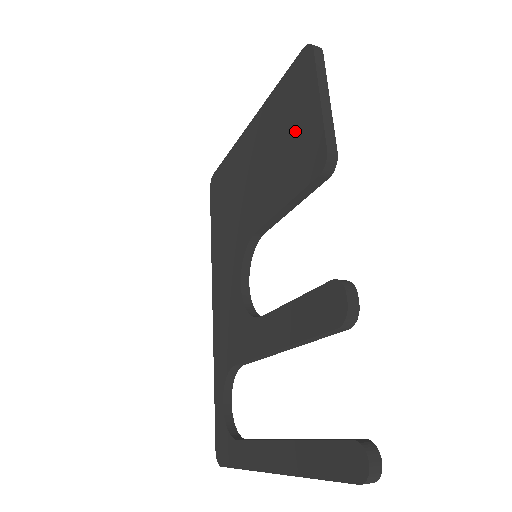
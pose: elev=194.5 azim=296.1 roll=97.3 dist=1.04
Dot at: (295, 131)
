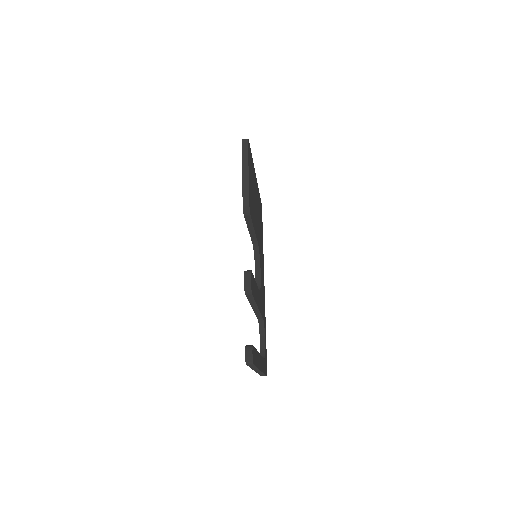
Dot at: occluded
